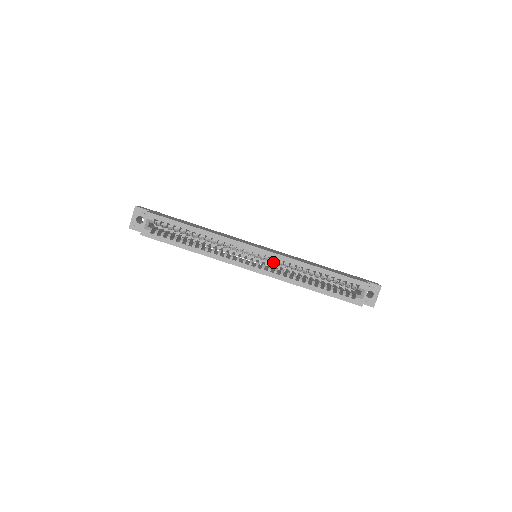
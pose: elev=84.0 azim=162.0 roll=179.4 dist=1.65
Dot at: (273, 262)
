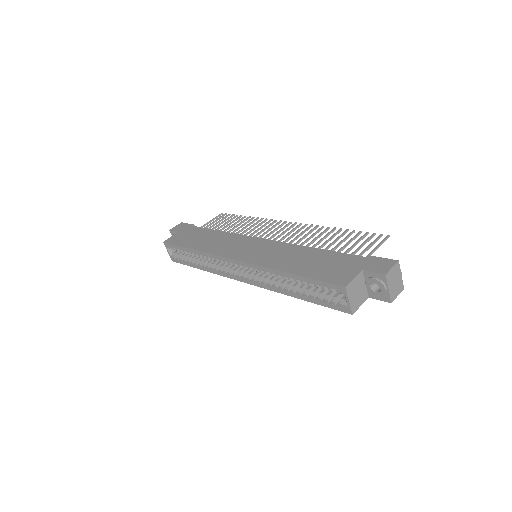
Dot at: occluded
